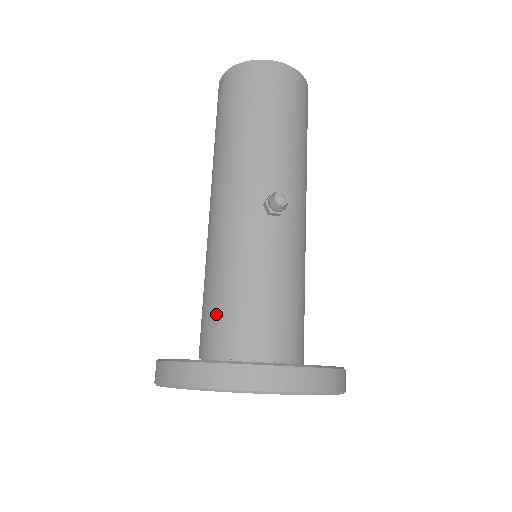
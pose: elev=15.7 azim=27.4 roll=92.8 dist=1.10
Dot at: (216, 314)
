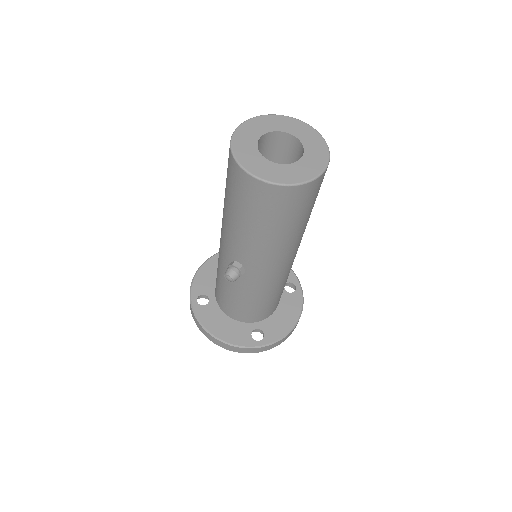
Dot at: (216, 278)
